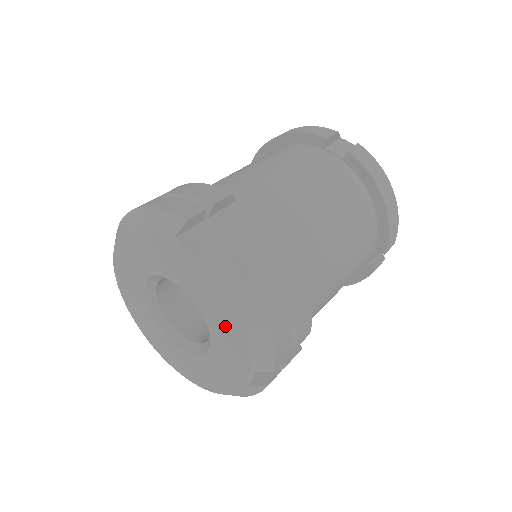
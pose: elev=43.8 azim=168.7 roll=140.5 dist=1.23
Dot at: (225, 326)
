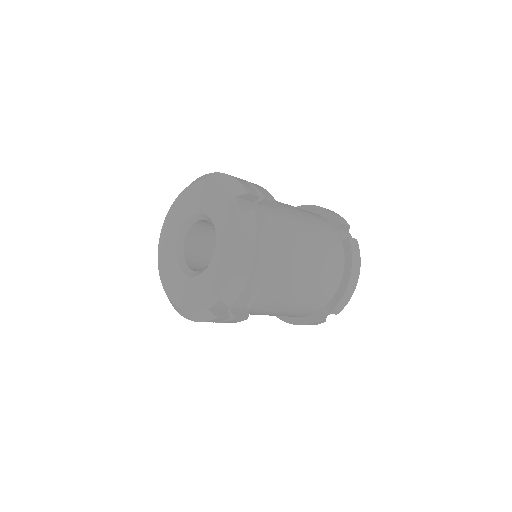
Dot at: (225, 261)
